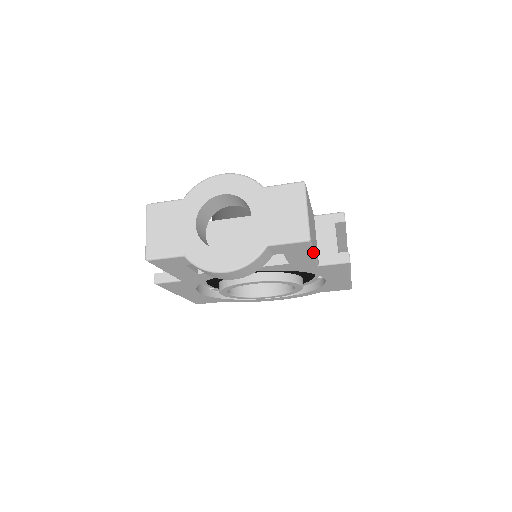
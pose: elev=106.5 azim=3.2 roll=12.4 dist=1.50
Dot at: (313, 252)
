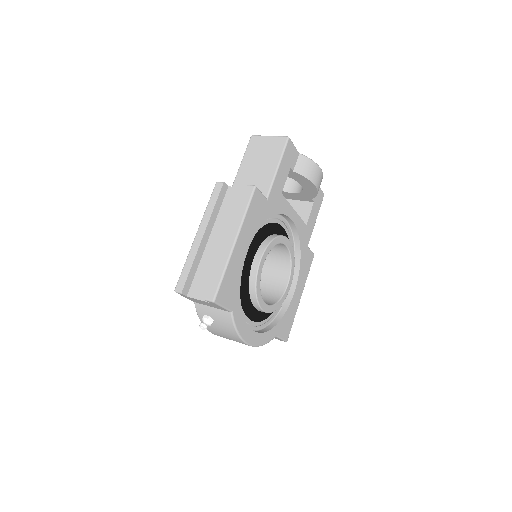
Dot at: (317, 215)
